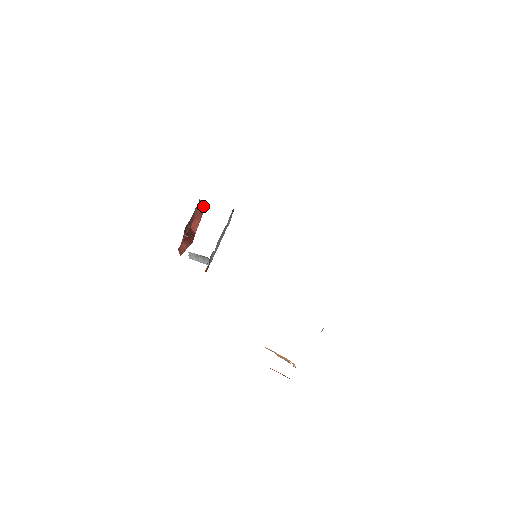
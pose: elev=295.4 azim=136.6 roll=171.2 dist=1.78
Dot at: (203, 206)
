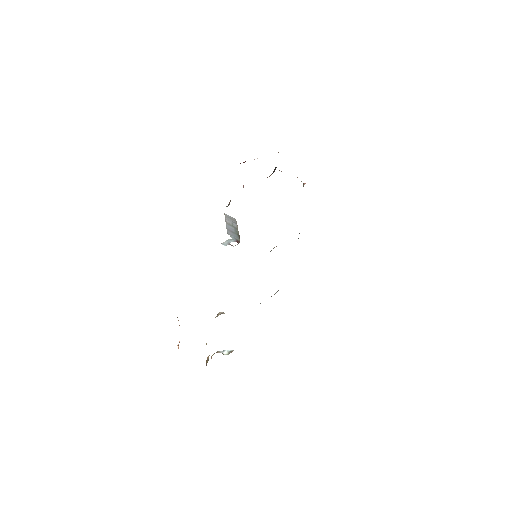
Dot at: occluded
